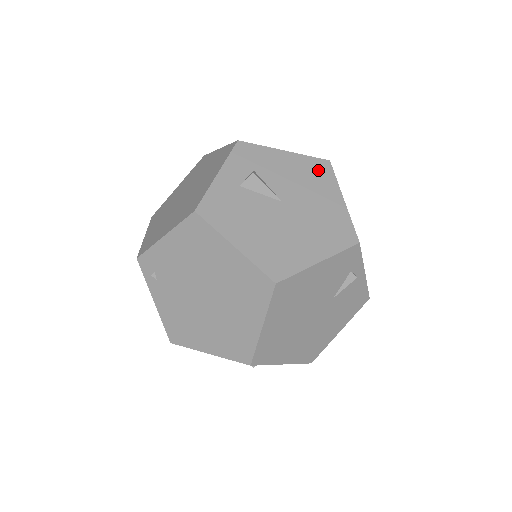
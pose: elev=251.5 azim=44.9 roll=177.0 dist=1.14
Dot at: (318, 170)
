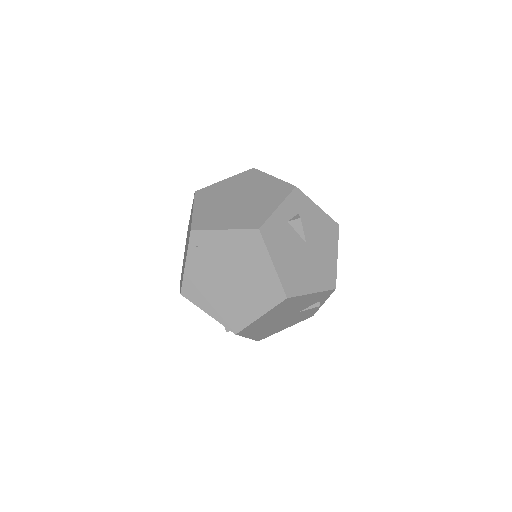
Dot at: (331, 229)
